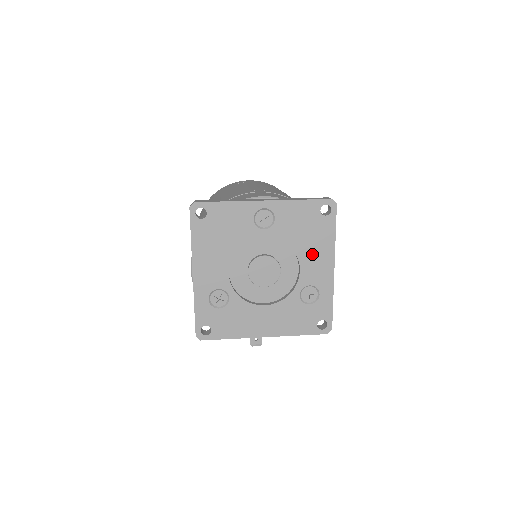
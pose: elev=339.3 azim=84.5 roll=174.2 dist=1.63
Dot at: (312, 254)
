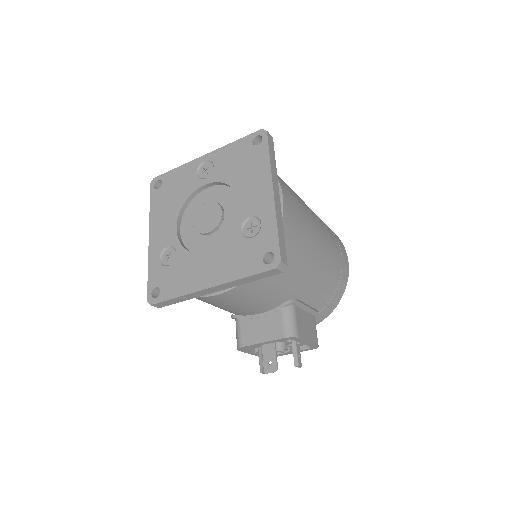
Dot at: (249, 185)
